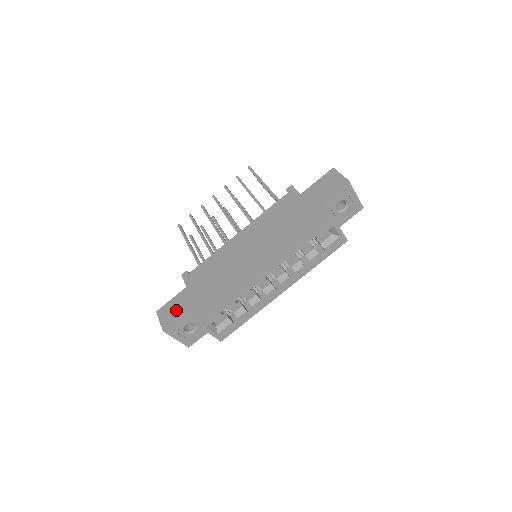
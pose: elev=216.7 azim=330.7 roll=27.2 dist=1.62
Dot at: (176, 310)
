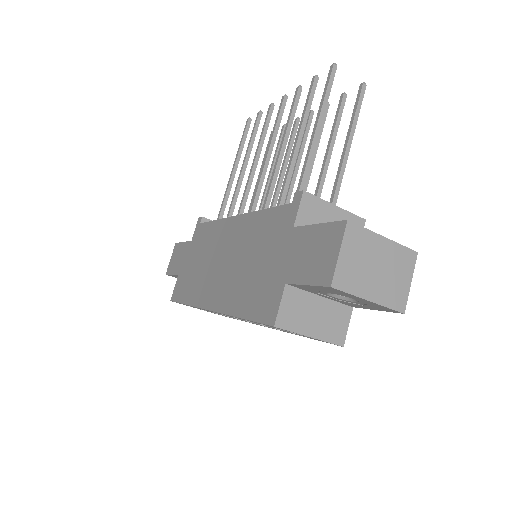
Dot at: (177, 262)
